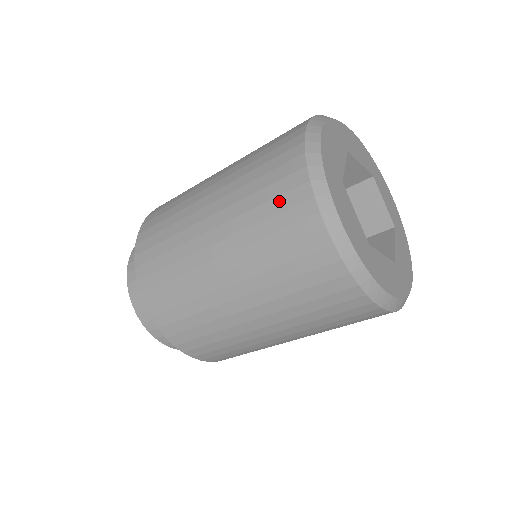
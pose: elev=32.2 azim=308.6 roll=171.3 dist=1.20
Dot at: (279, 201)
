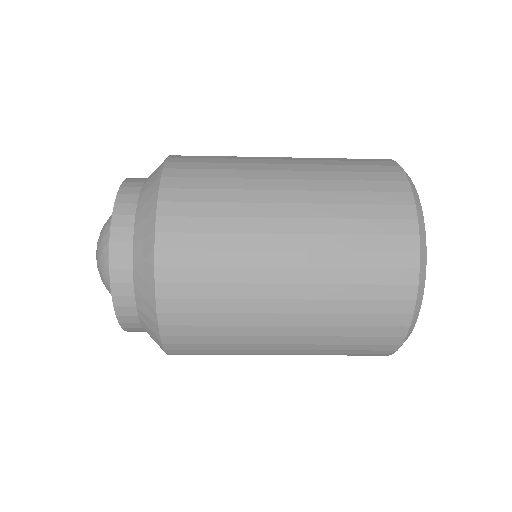
Dot at: (370, 339)
